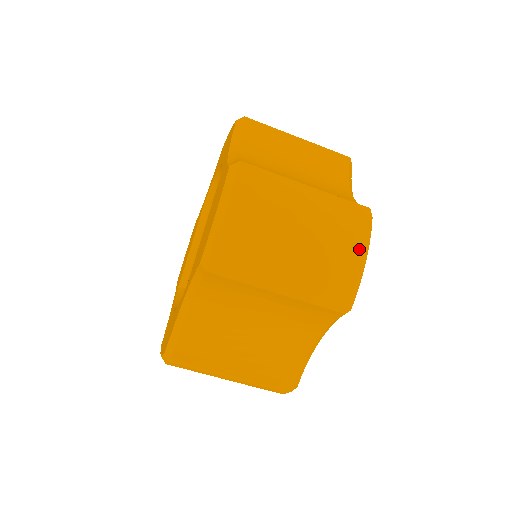
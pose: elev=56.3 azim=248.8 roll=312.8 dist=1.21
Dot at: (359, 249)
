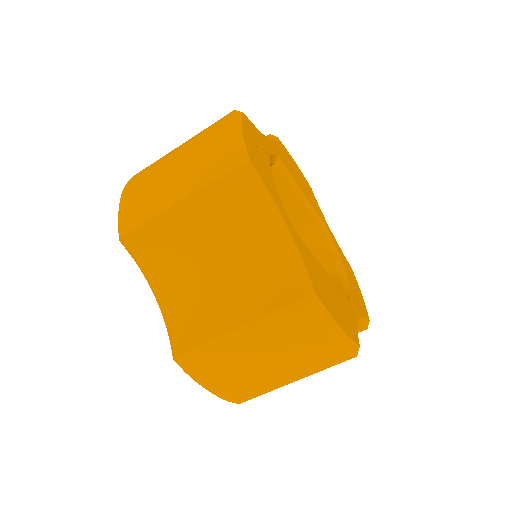
Dot at: (325, 336)
